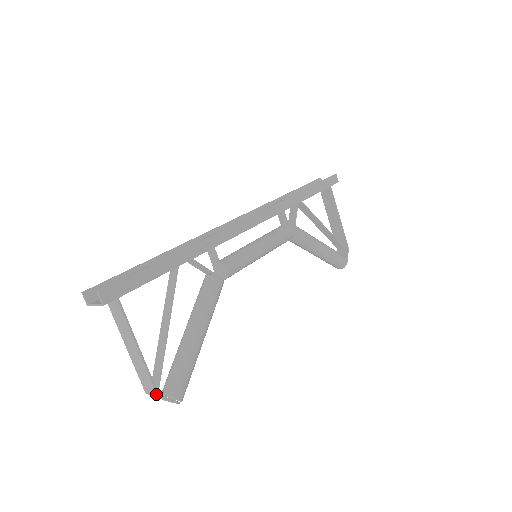
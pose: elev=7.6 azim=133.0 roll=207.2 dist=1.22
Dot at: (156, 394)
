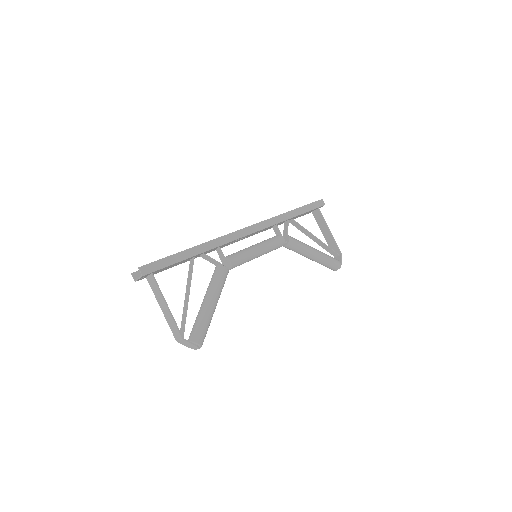
Dot at: (181, 338)
